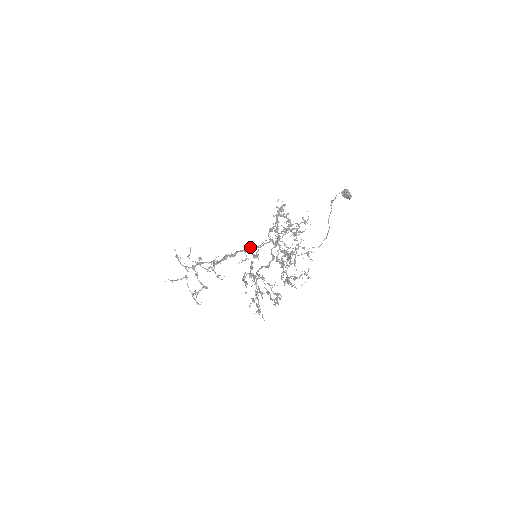
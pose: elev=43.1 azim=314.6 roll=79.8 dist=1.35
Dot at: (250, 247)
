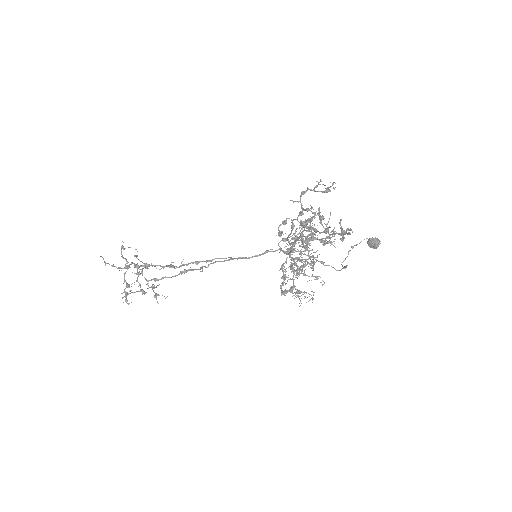
Dot at: occluded
